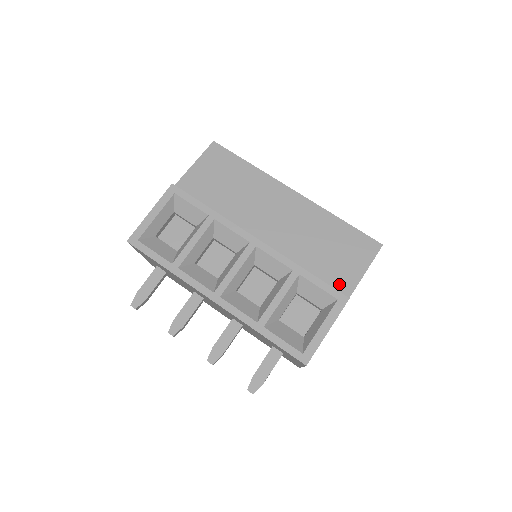
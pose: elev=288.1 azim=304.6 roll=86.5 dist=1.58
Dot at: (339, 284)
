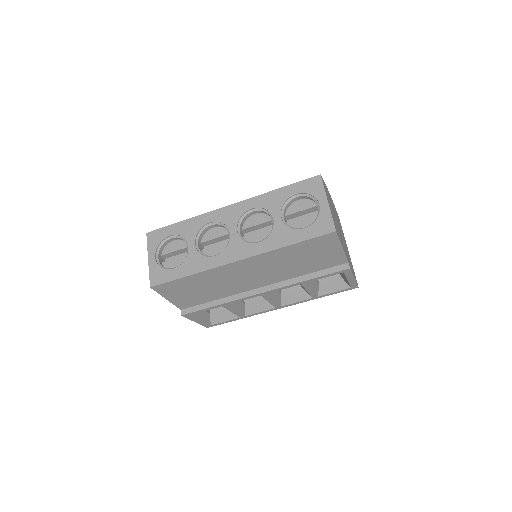
Dot at: (334, 263)
